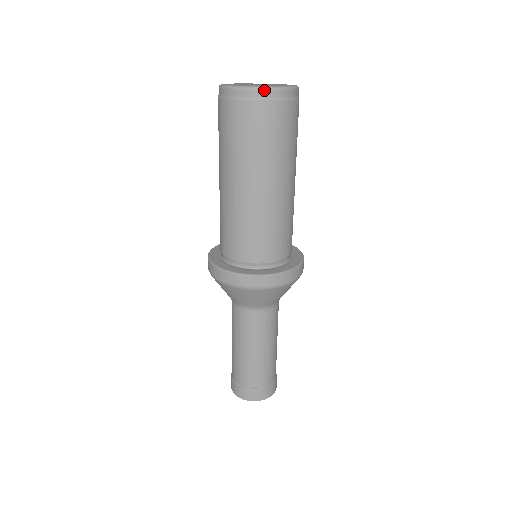
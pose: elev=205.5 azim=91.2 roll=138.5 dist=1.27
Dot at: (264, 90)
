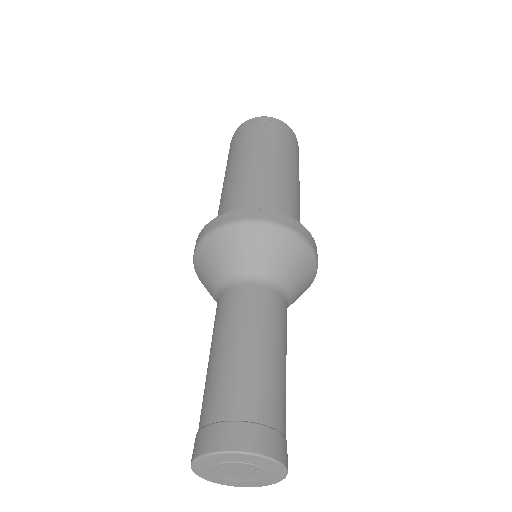
Dot at: (283, 122)
